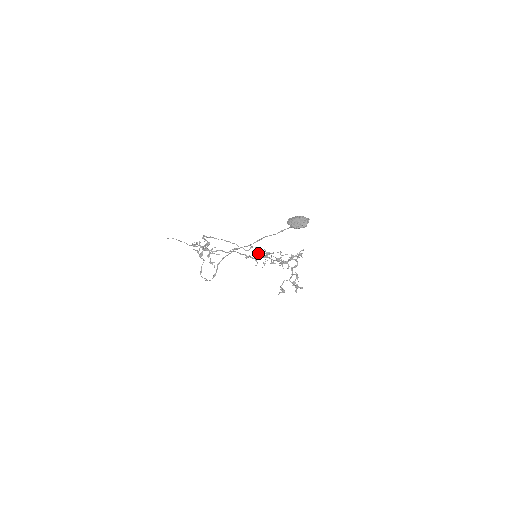
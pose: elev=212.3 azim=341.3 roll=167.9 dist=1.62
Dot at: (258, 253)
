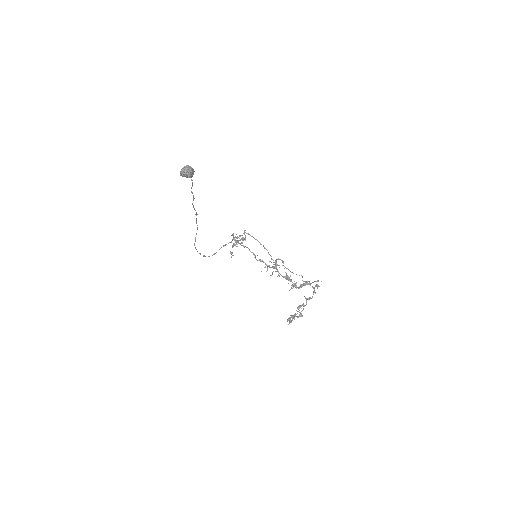
Dot at: occluded
